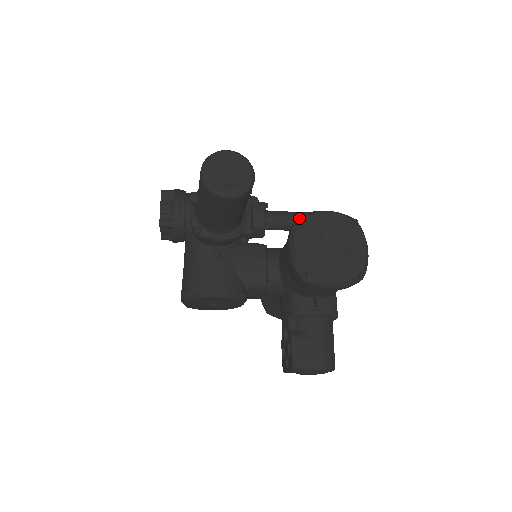
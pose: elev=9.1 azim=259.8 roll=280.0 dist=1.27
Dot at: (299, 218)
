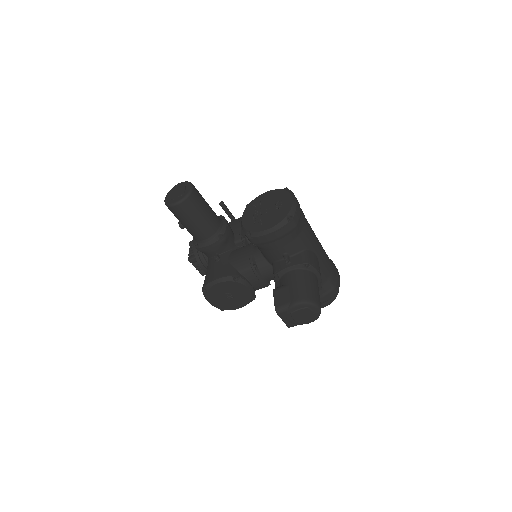
Dot at: (247, 206)
